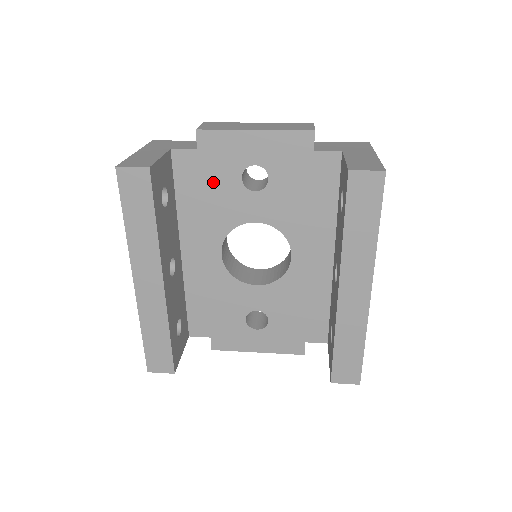
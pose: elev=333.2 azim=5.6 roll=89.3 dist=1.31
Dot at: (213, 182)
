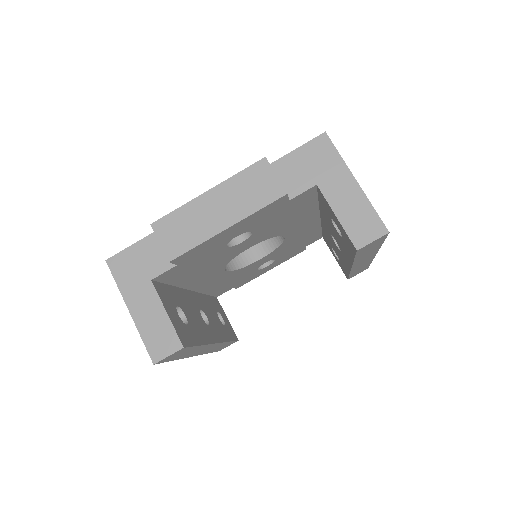
Dot at: (201, 263)
